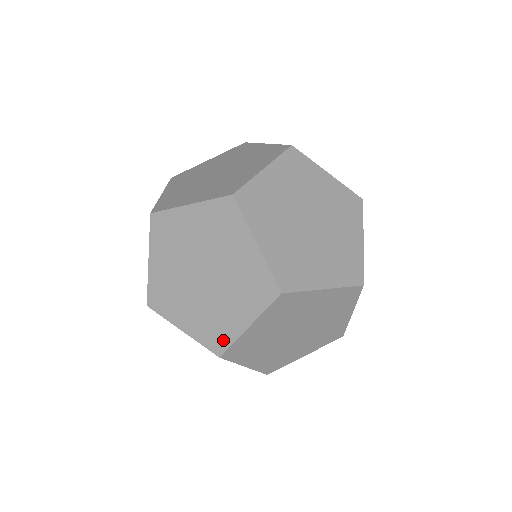
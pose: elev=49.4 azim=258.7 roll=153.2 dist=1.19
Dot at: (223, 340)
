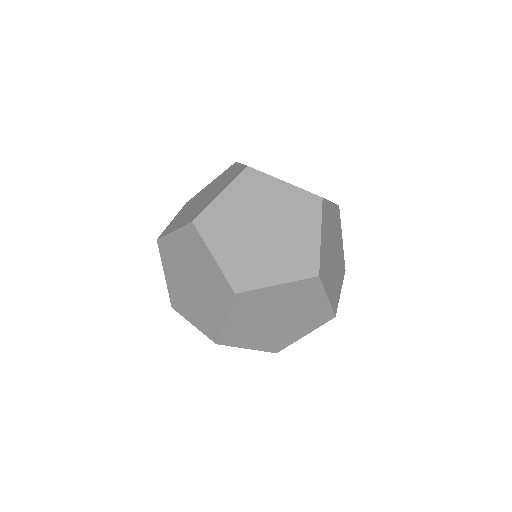
Dot at: (214, 331)
